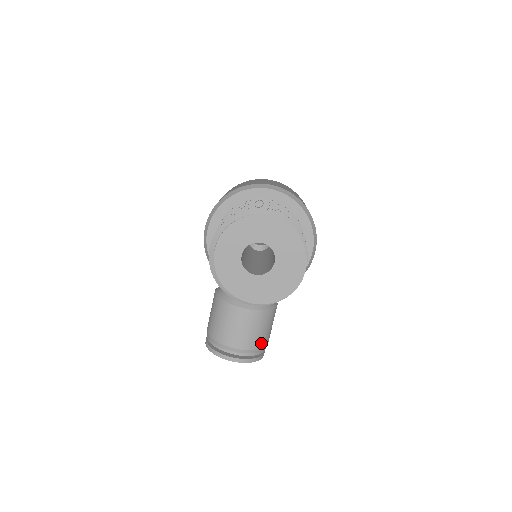
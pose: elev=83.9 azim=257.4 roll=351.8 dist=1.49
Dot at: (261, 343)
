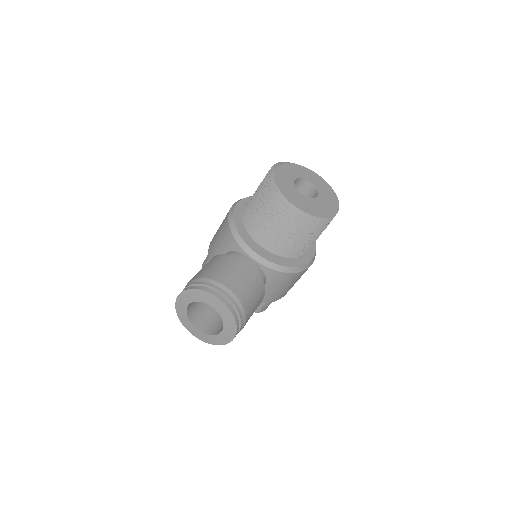
Dot at: (247, 307)
